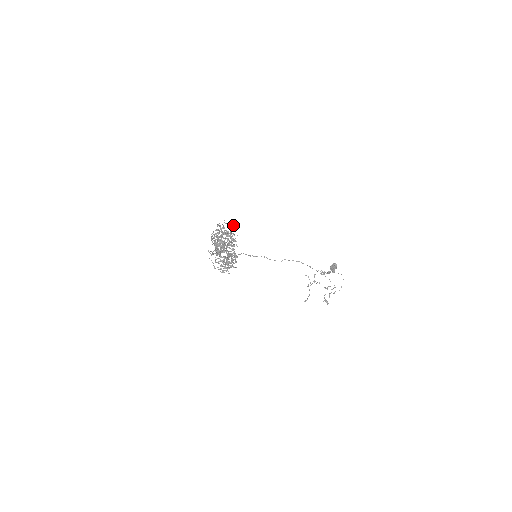
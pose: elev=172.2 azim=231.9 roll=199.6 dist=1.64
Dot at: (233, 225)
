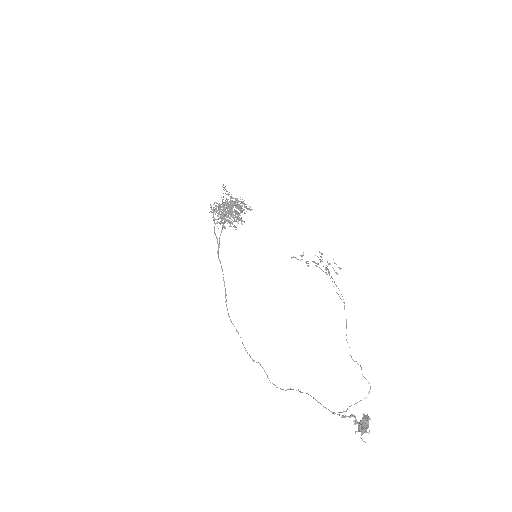
Dot at: (249, 208)
